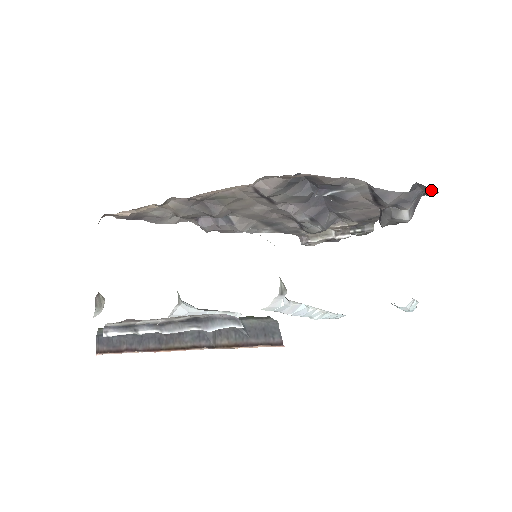
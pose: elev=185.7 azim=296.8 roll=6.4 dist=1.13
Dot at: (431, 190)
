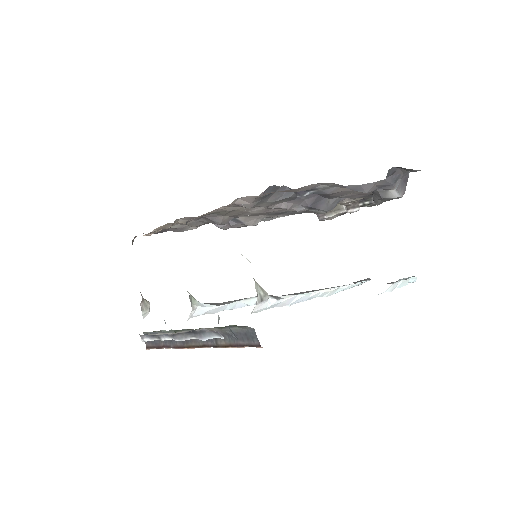
Dot at: (412, 169)
